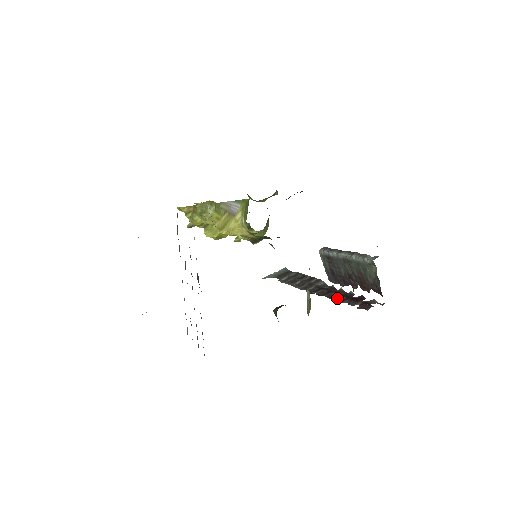
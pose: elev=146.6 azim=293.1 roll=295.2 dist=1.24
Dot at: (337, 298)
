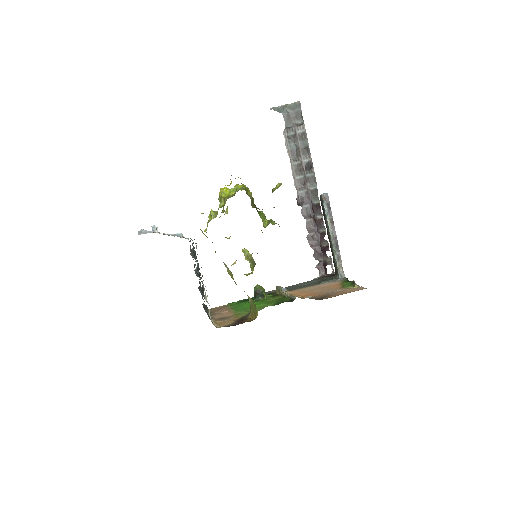
Dot at: (311, 236)
